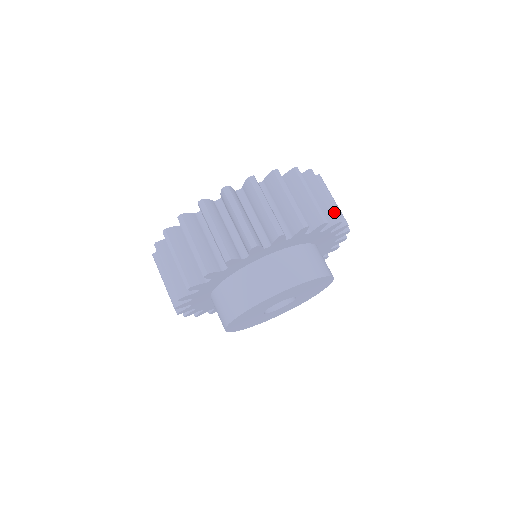
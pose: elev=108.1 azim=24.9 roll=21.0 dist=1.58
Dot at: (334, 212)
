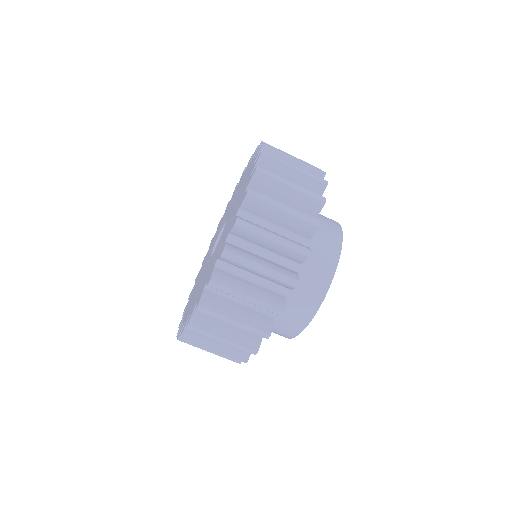
Dot at: (283, 282)
